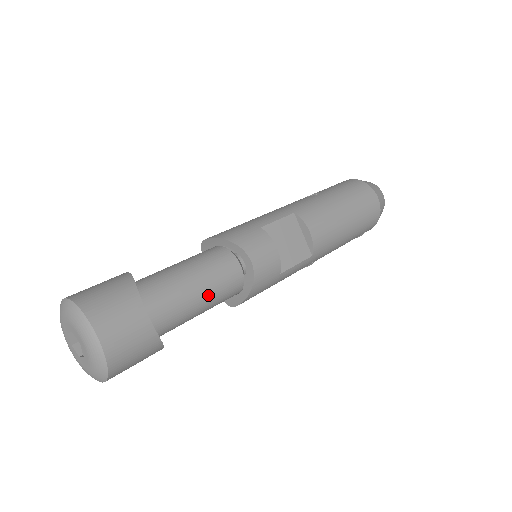
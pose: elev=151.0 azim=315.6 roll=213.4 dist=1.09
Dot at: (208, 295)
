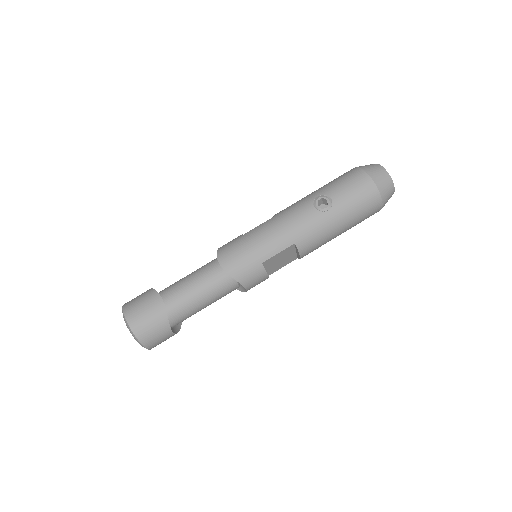
Dot at: occluded
